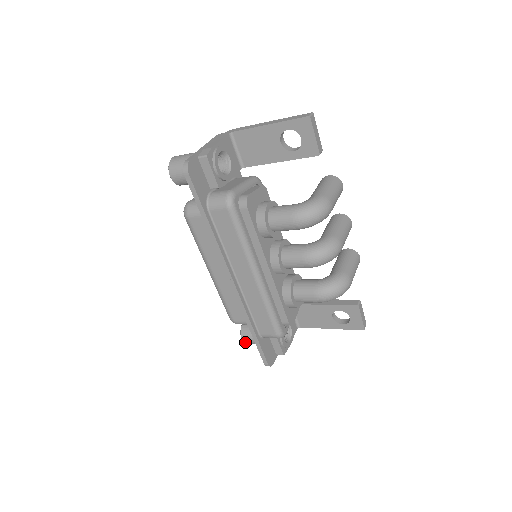
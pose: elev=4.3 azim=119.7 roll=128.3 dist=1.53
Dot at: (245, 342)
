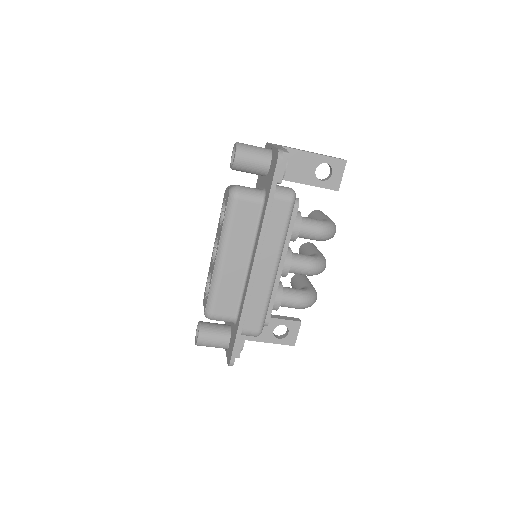
Dot at: (199, 343)
